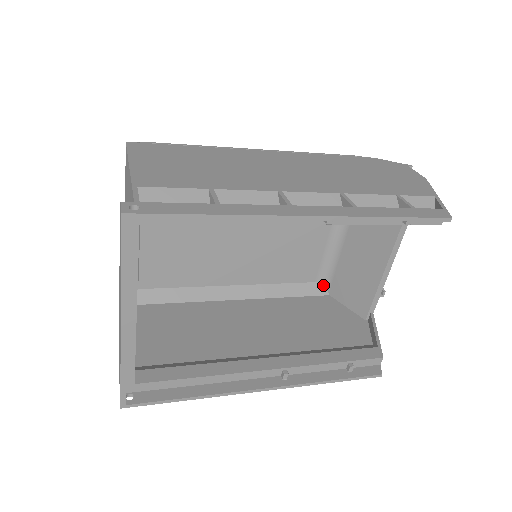
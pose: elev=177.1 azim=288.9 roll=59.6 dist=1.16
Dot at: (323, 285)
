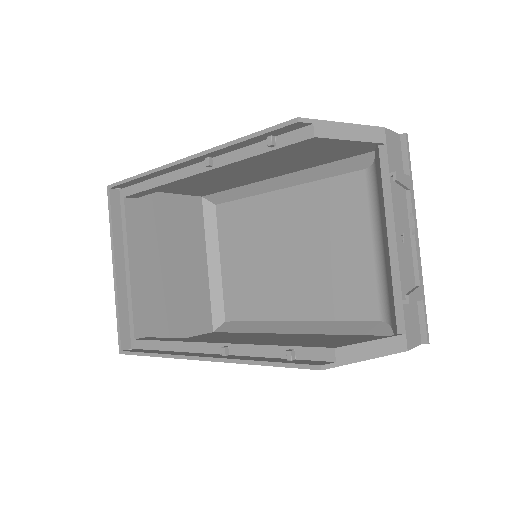
Dot at: (389, 324)
